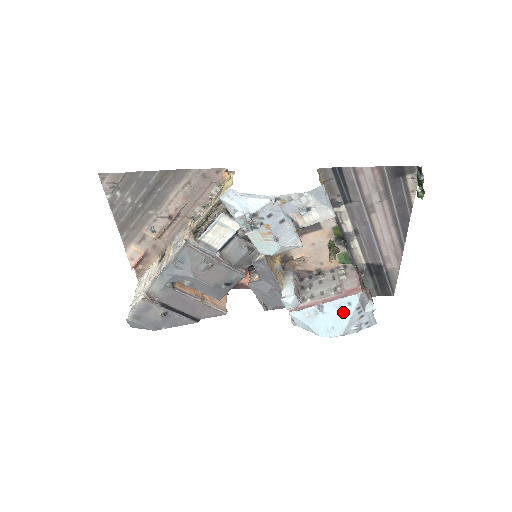
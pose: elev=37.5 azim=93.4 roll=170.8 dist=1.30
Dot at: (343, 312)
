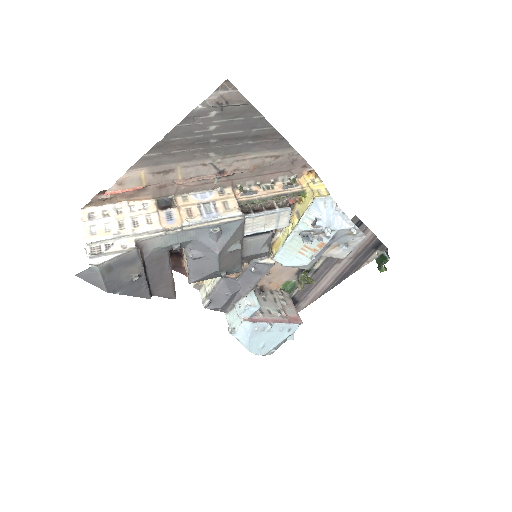
Dot at: (280, 335)
